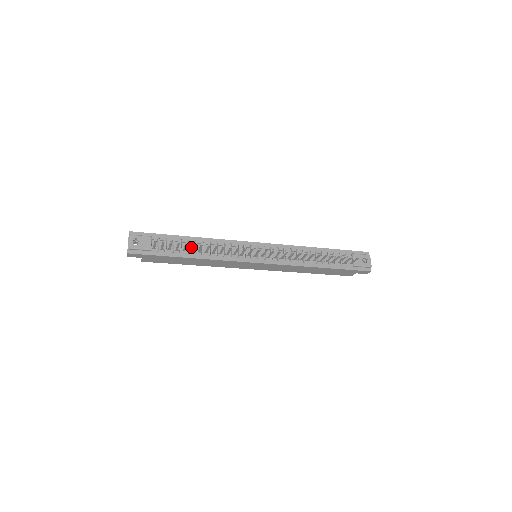
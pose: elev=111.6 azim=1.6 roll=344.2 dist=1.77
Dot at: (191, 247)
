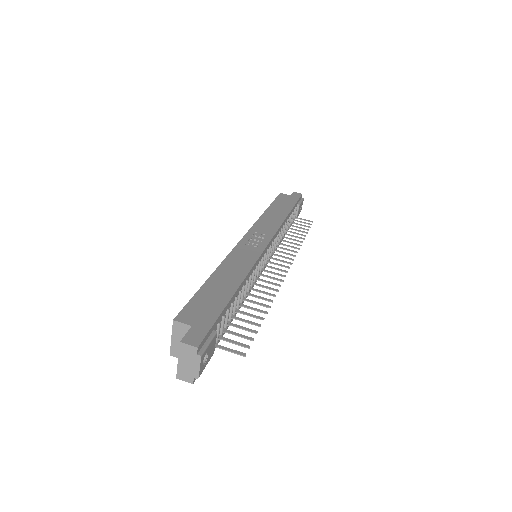
Dot at: (236, 304)
